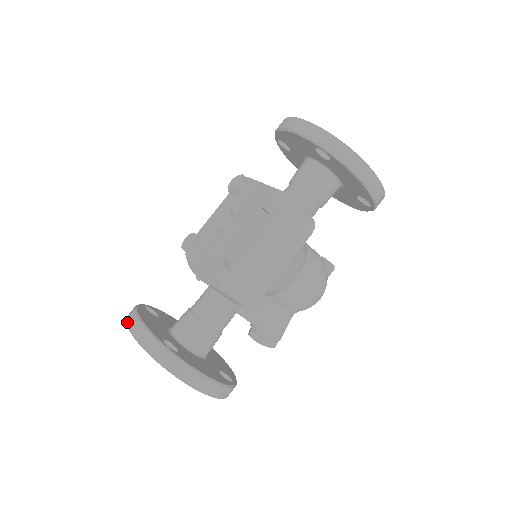
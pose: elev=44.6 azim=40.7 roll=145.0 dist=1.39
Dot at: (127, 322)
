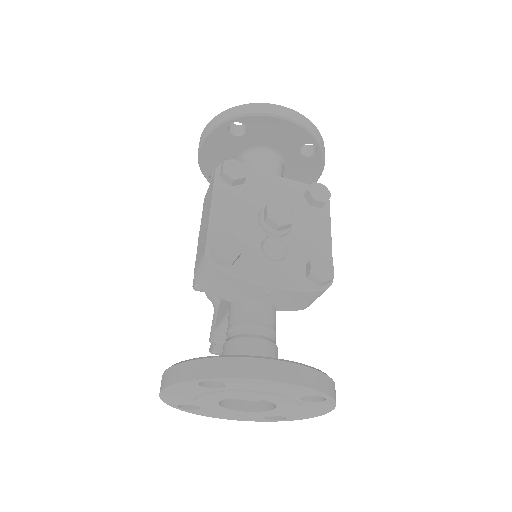
Dot at: (272, 377)
